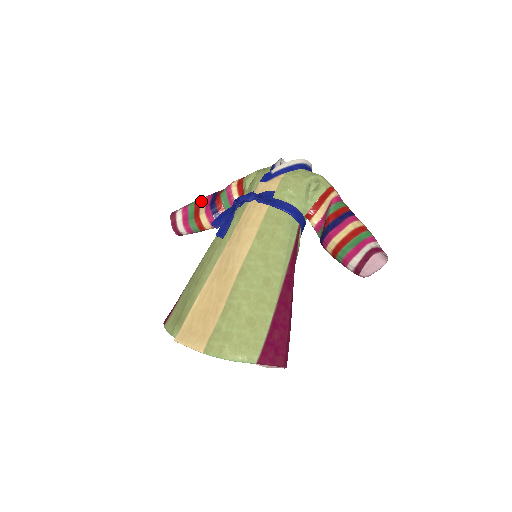
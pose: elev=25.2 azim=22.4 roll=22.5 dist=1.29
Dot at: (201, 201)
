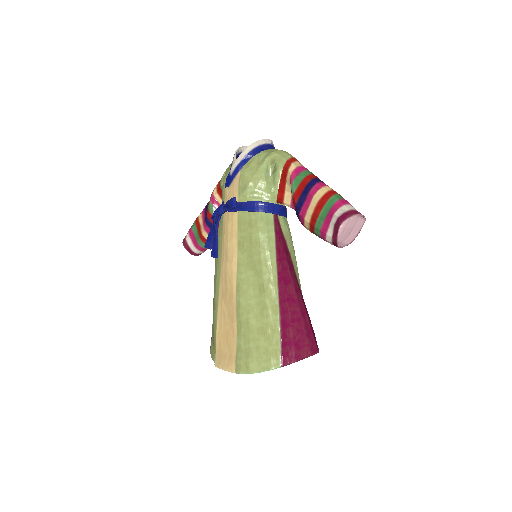
Dot at: (199, 219)
